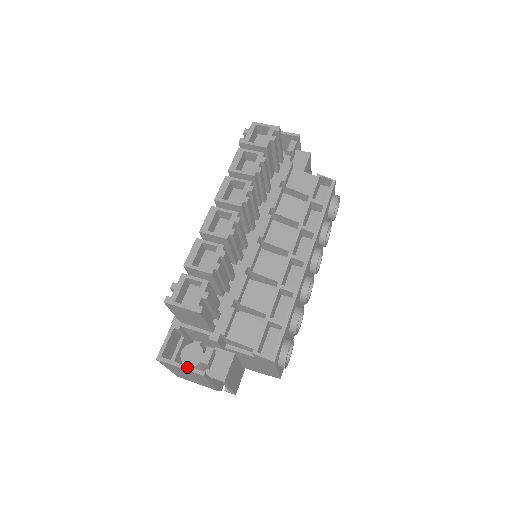
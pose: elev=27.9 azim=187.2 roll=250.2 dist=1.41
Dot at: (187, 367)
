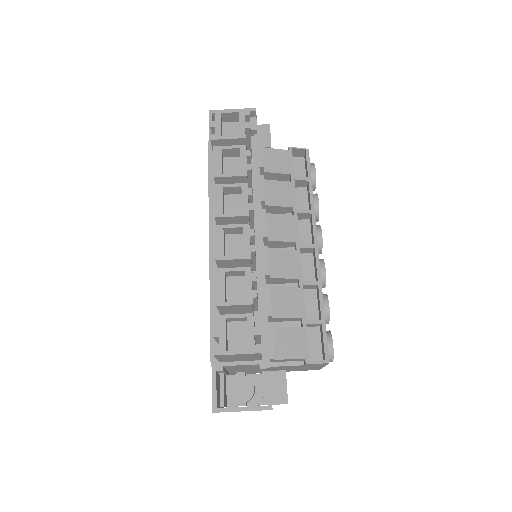
Dot at: (251, 408)
